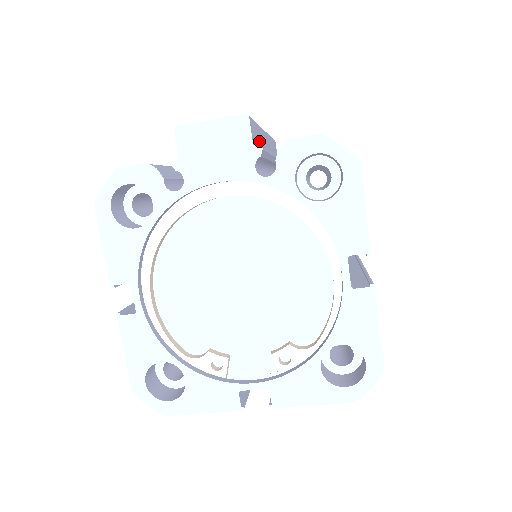
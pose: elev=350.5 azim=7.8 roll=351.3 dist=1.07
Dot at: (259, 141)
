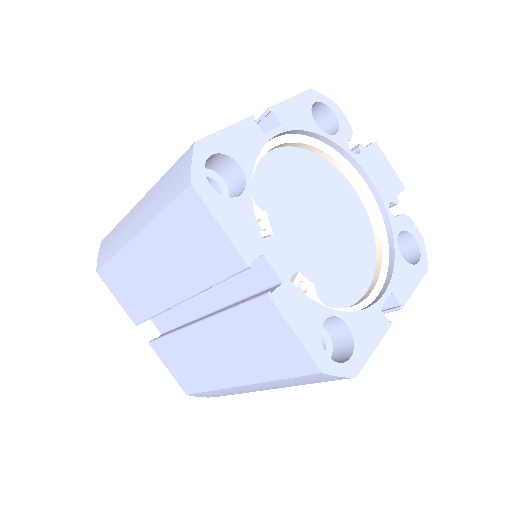
Dot at: occluded
